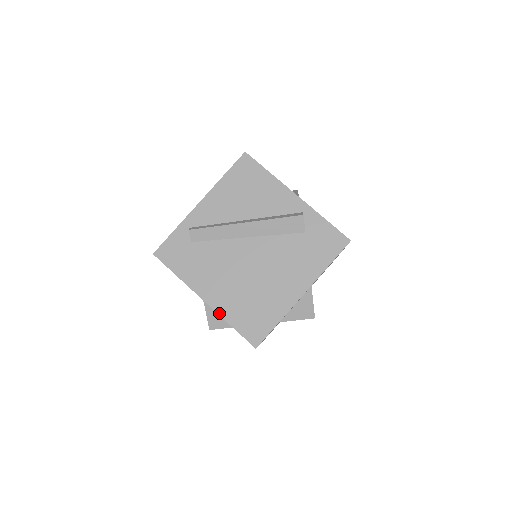
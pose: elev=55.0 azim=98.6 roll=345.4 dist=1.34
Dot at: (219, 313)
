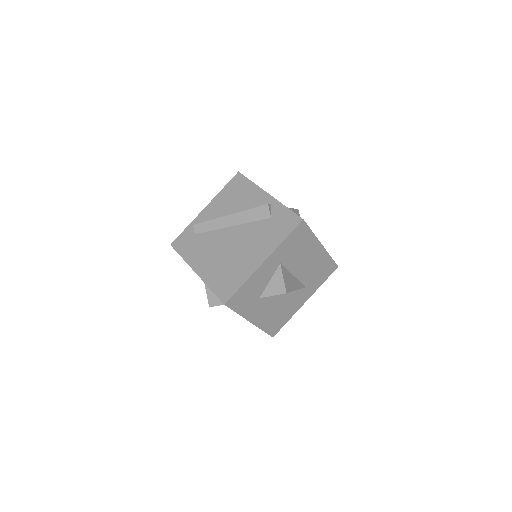
Dot at: (204, 280)
